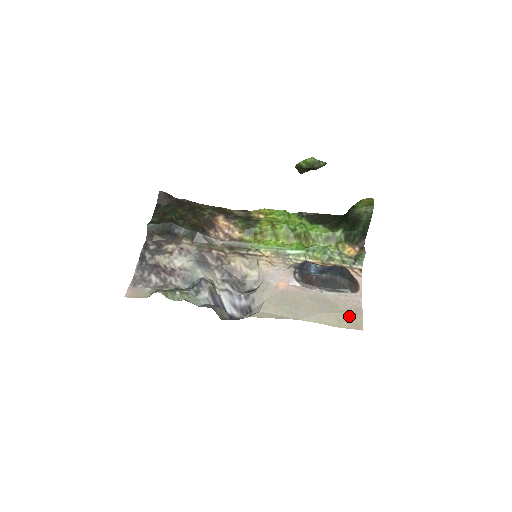
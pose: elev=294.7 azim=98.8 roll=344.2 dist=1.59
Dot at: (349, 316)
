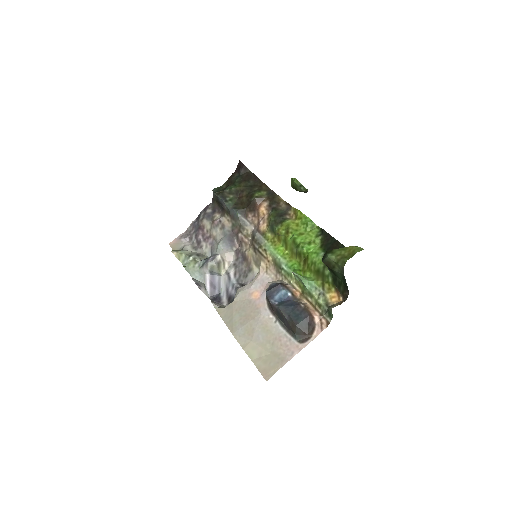
Dot at: (270, 360)
